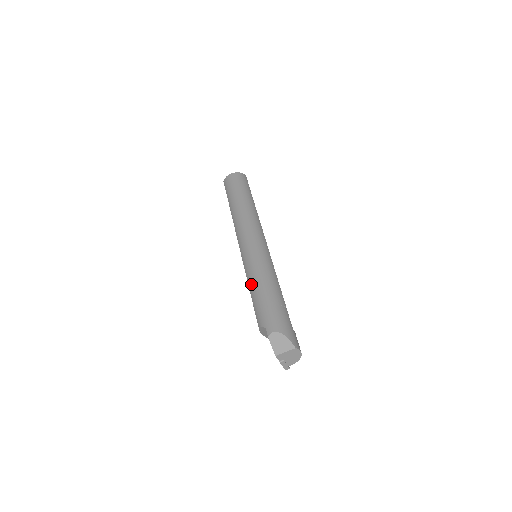
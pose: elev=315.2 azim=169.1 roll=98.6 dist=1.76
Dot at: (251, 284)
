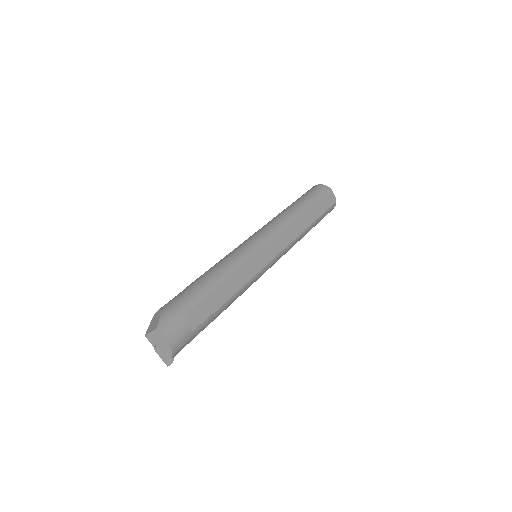
Dot at: occluded
